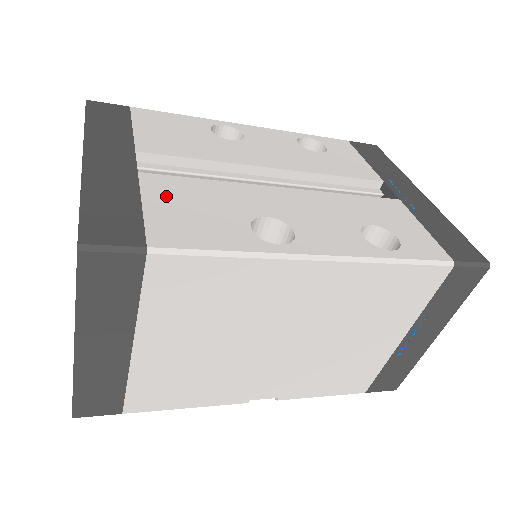
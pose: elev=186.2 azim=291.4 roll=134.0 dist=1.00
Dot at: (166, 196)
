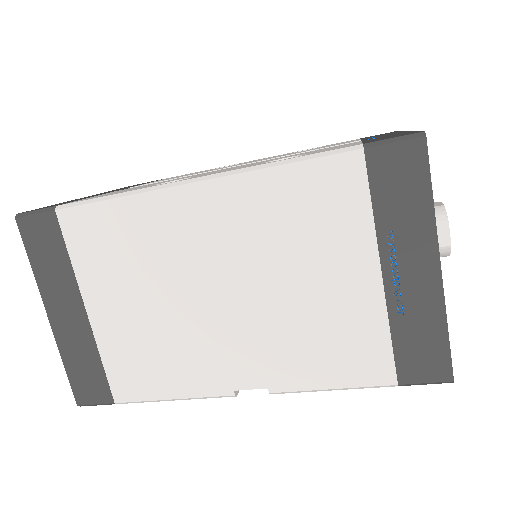
Dot at: (113, 192)
